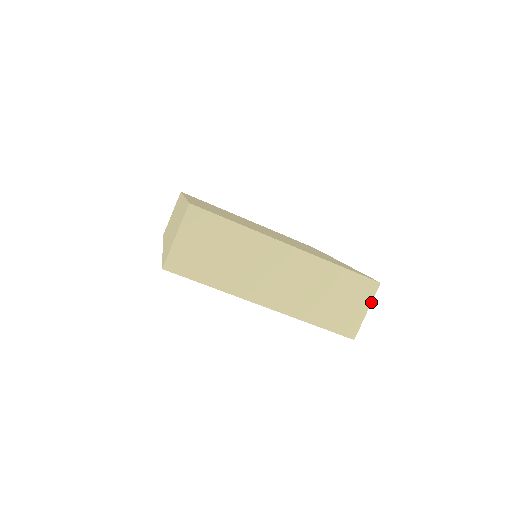
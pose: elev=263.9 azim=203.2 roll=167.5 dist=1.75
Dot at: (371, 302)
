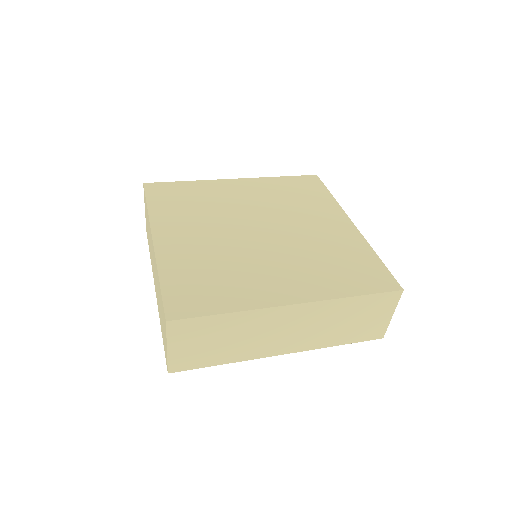
Dot at: occluded
